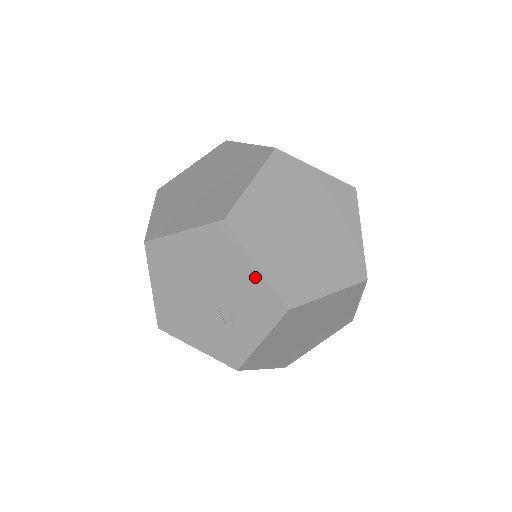
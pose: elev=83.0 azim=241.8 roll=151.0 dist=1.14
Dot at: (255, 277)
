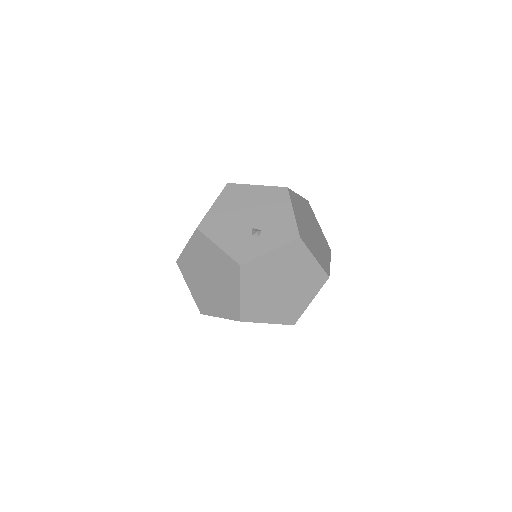
Dot at: (289, 216)
